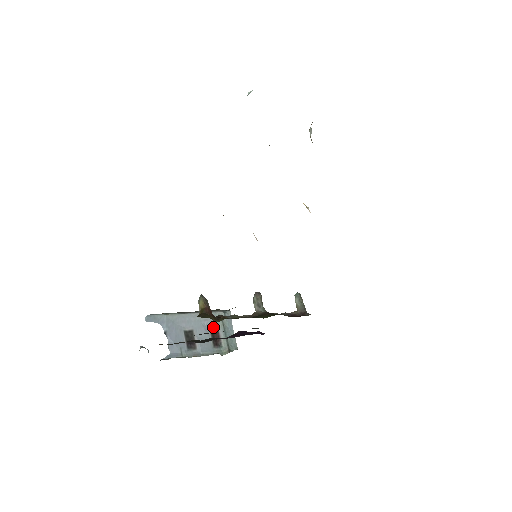
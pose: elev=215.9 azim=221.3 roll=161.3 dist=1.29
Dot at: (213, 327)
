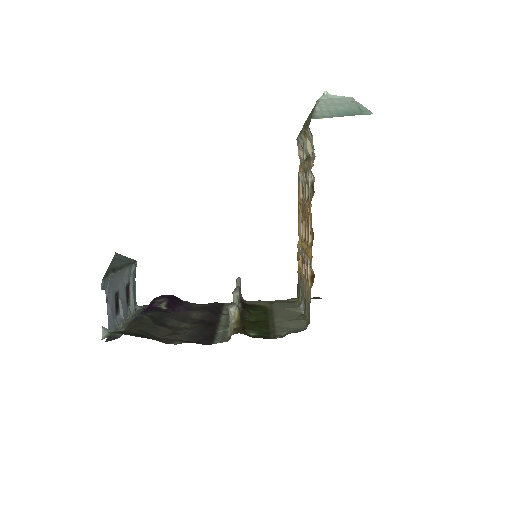
Dot at: (128, 283)
